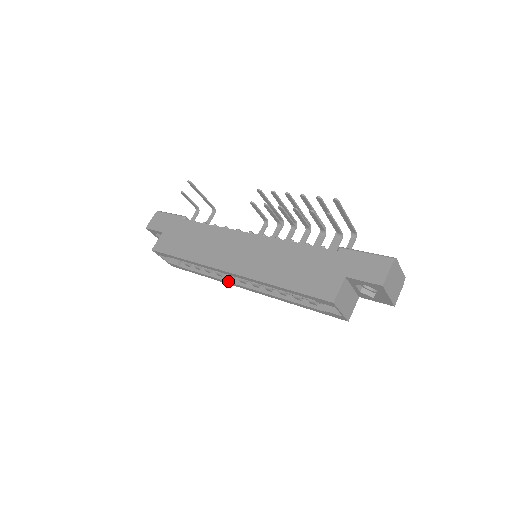
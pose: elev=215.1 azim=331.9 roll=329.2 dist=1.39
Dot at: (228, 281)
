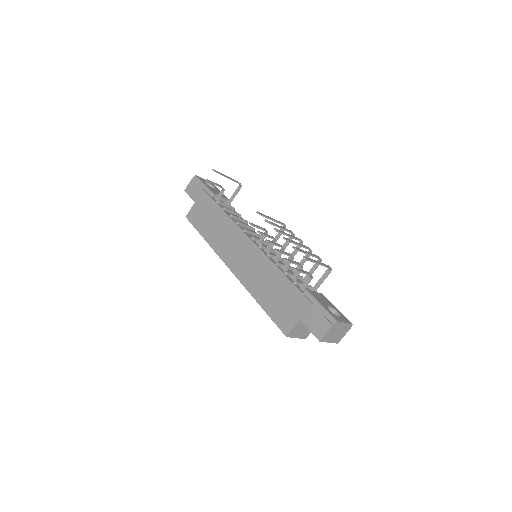
Dot at: occluded
